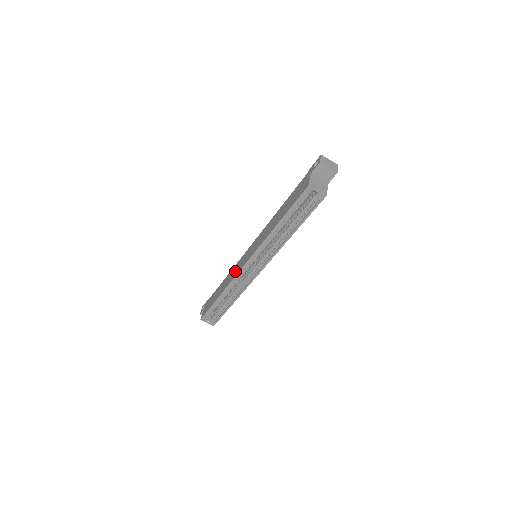
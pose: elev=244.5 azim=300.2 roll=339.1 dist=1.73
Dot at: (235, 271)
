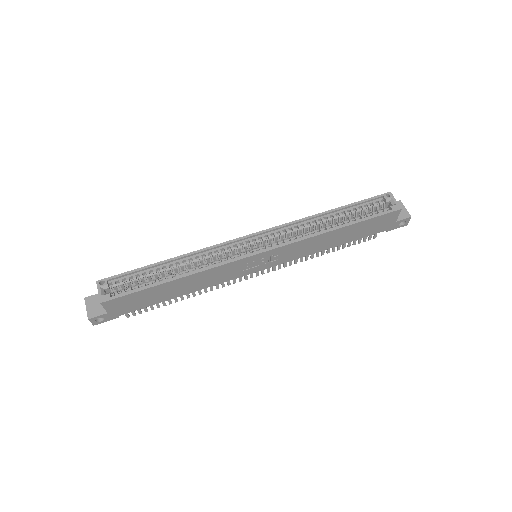
Dot at: occluded
